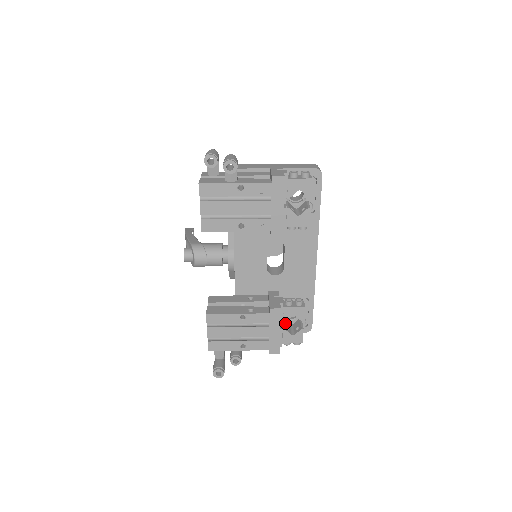
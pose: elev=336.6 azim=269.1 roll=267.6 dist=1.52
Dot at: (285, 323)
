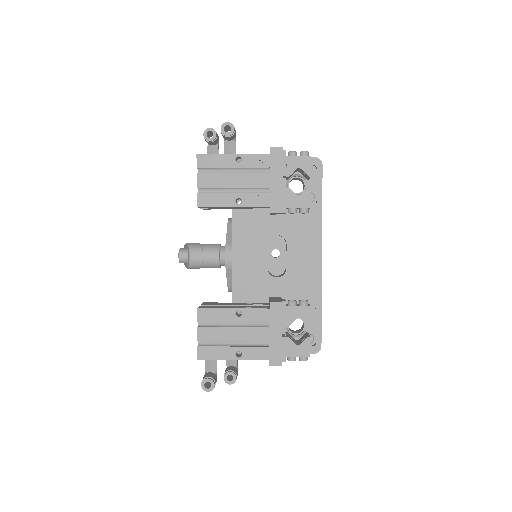
Dot at: (289, 335)
